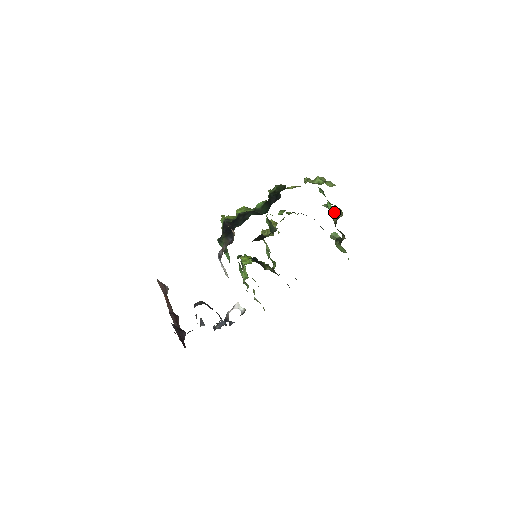
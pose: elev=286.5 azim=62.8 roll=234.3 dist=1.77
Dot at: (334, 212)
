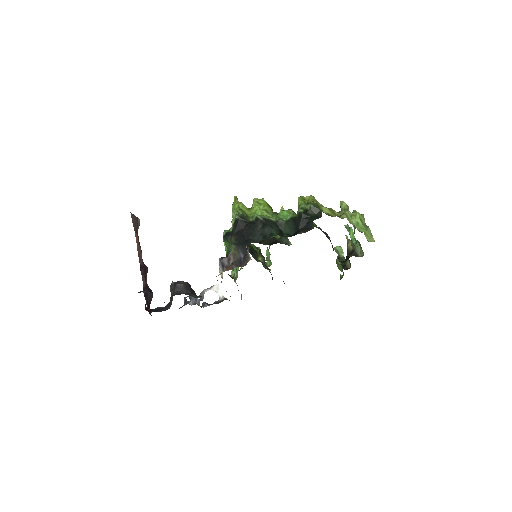
Dot at: (354, 244)
